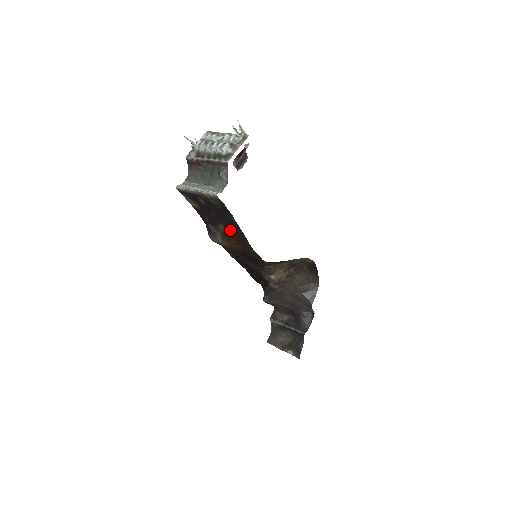
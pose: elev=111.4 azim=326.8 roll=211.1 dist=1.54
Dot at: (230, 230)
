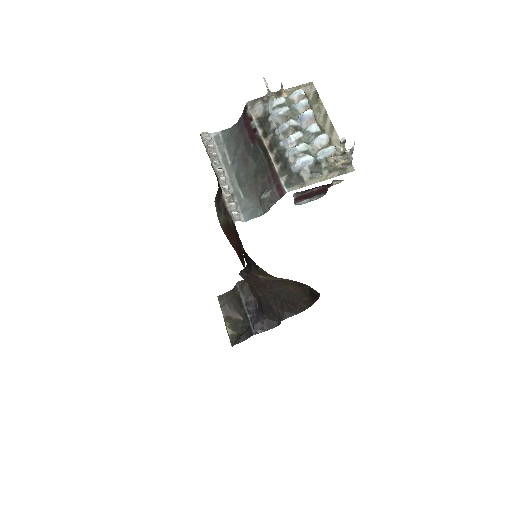
Dot at: (236, 234)
